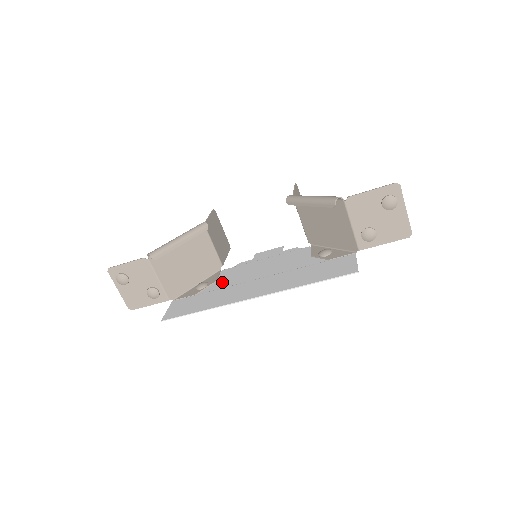
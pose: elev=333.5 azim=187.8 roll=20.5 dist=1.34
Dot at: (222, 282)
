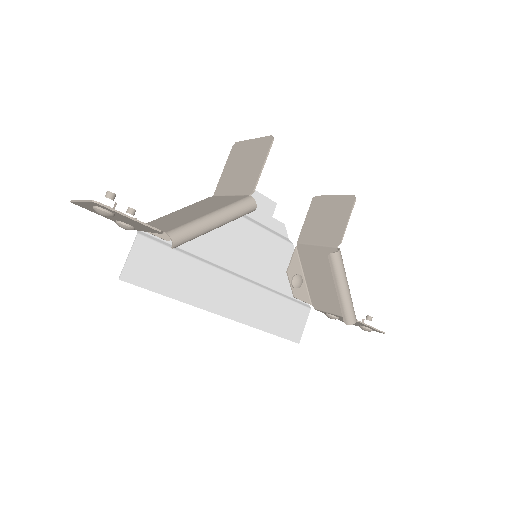
Dot at: (202, 238)
